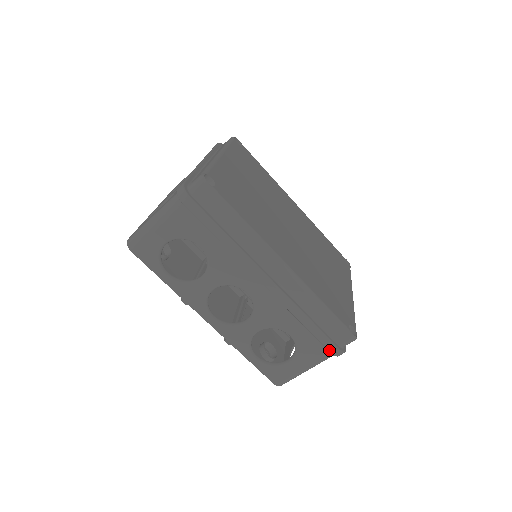
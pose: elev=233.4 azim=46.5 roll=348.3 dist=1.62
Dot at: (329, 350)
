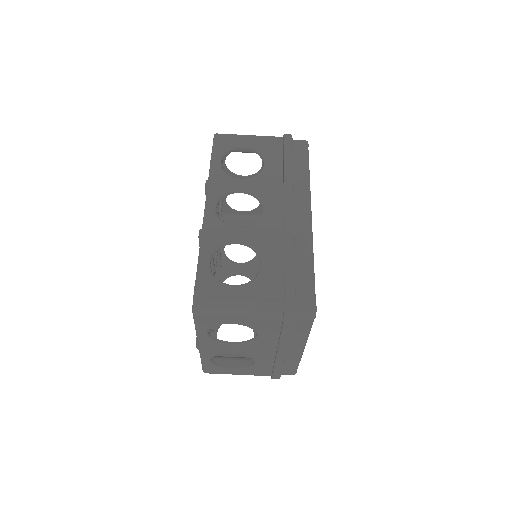
Dot at: (286, 297)
